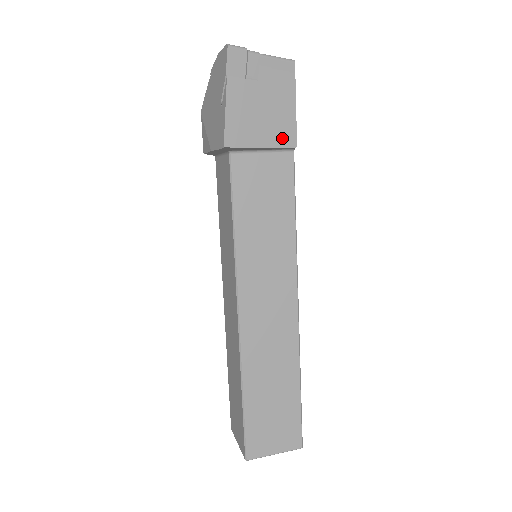
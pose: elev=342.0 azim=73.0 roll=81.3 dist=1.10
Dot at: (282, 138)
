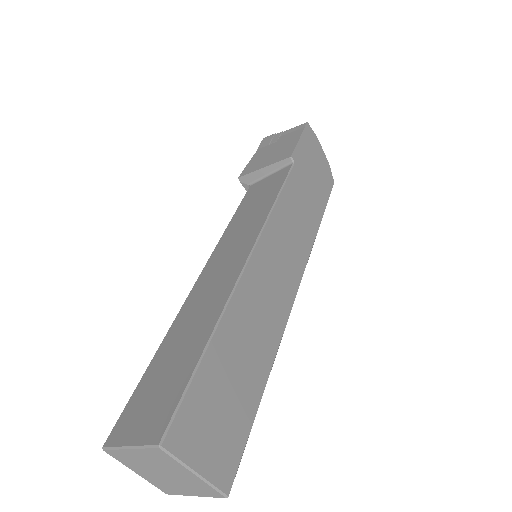
Dot at: (281, 157)
